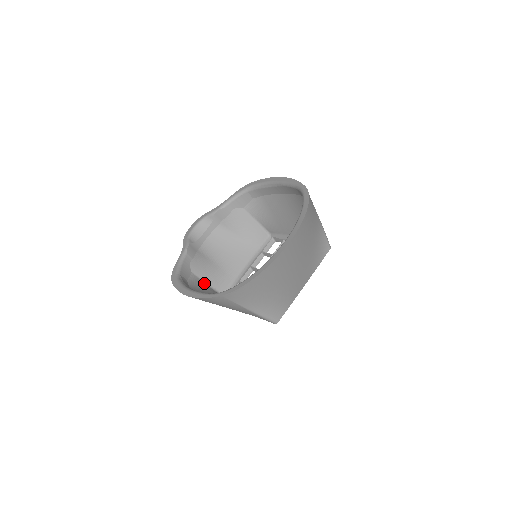
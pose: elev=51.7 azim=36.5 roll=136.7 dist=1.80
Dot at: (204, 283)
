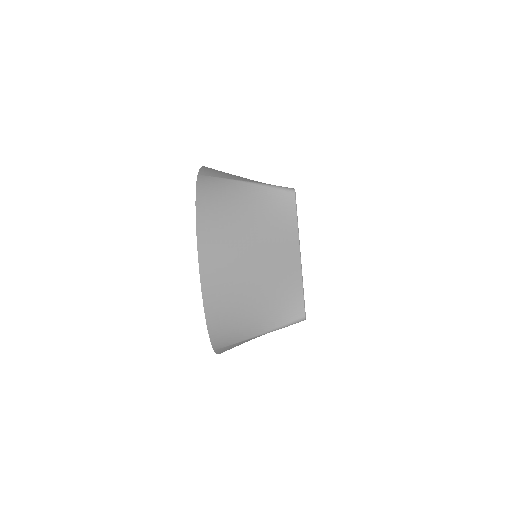
Dot at: occluded
